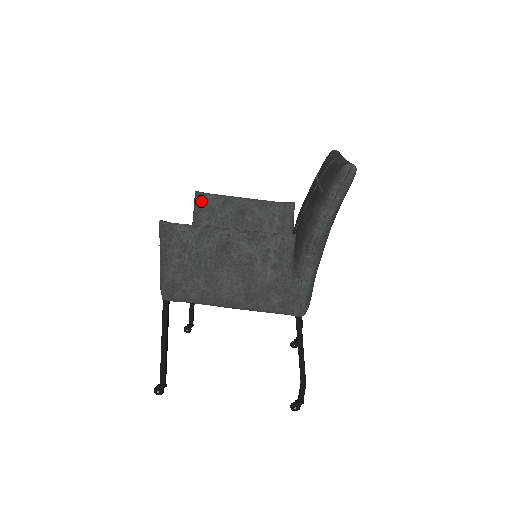
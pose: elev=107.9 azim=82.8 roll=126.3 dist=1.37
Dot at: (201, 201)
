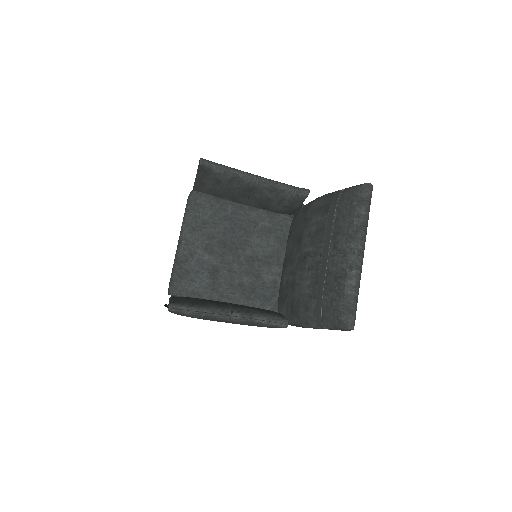
Dot at: (206, 172)
